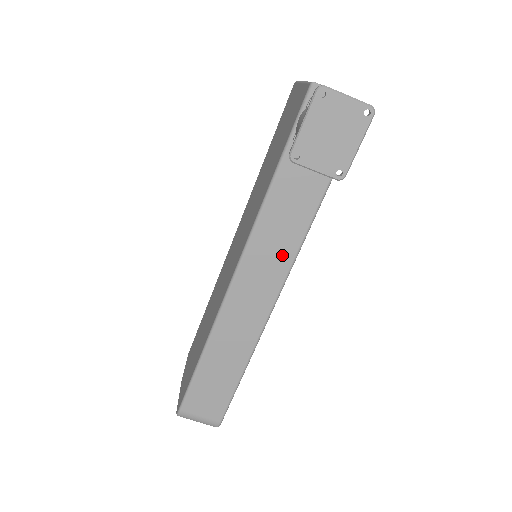
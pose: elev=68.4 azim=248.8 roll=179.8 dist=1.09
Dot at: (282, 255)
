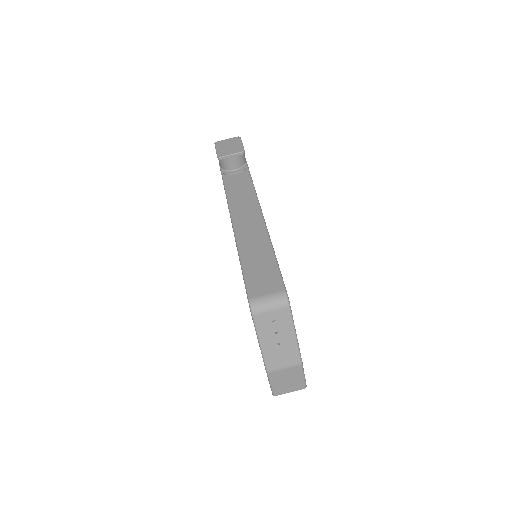
Dot at: (250, 201)
